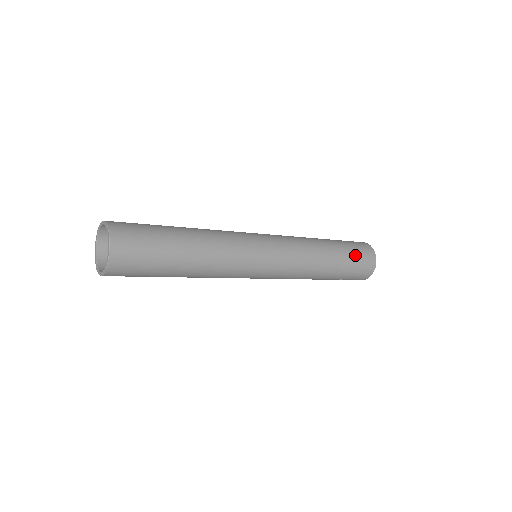
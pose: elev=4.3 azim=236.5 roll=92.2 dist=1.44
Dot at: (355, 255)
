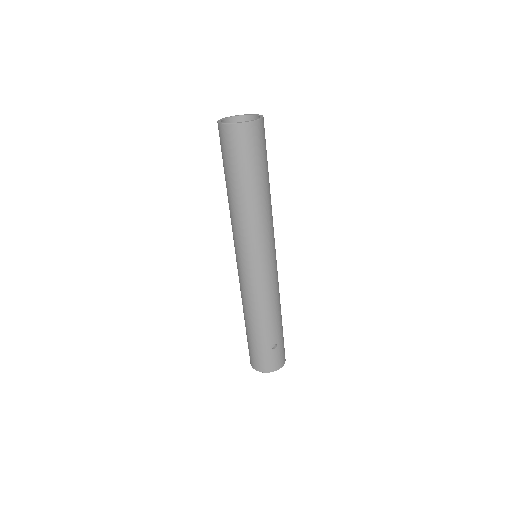
Dot at: occluded
